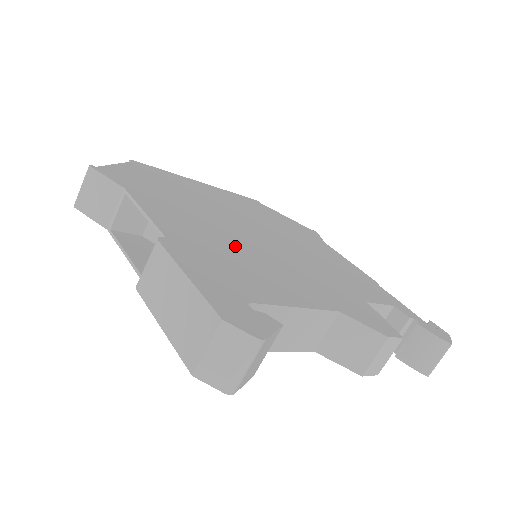
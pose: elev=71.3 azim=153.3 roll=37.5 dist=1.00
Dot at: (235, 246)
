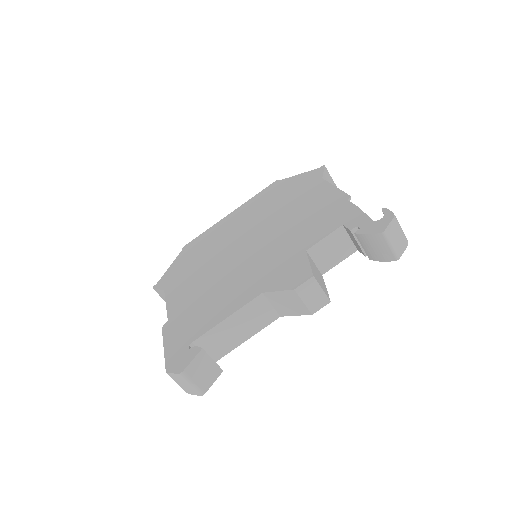
Dot at: (213, 284)
